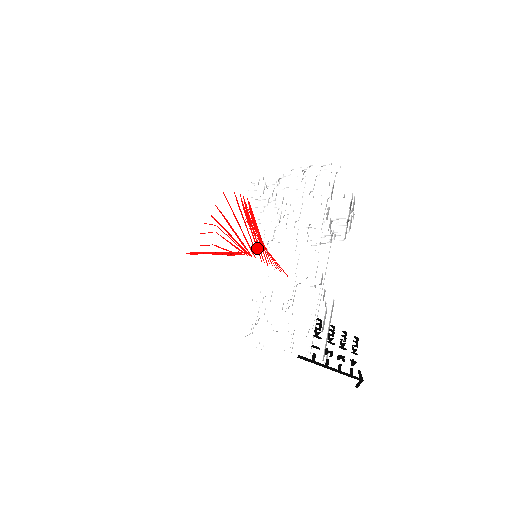
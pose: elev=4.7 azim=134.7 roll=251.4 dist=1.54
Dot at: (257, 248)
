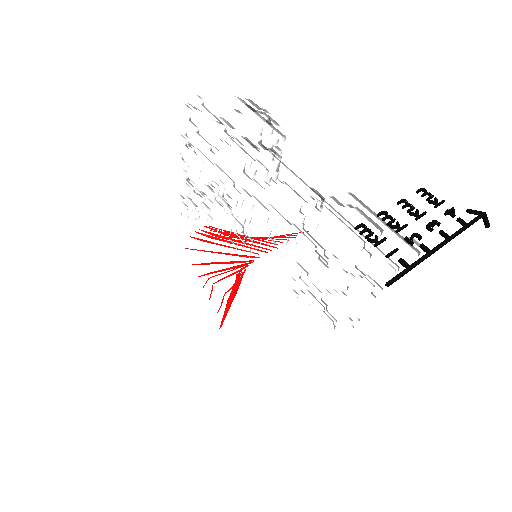
Dot at: occluded
